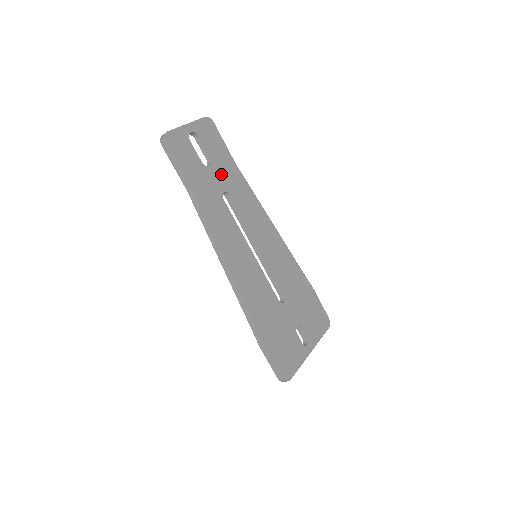
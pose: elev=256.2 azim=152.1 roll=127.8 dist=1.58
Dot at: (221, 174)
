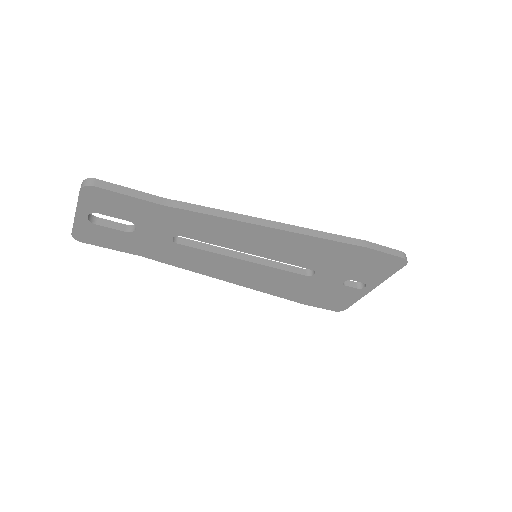
Dot at: (154, 226)
